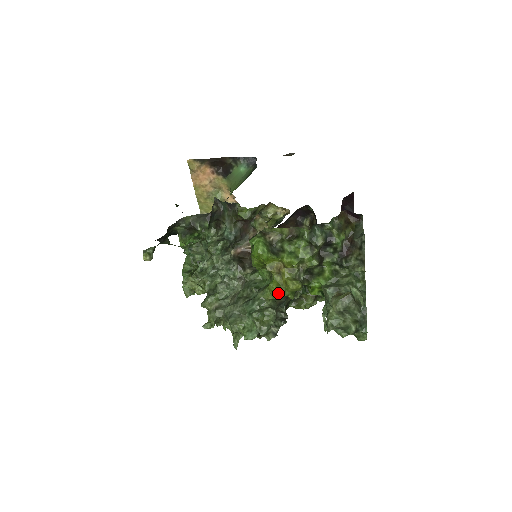
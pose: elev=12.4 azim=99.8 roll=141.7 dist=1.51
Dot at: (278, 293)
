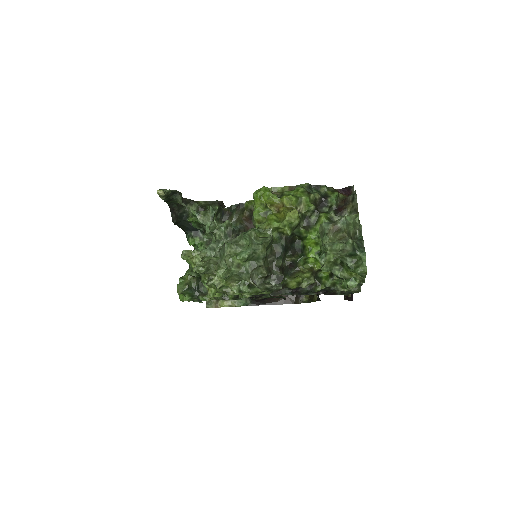
Dot at: (276, 221)
